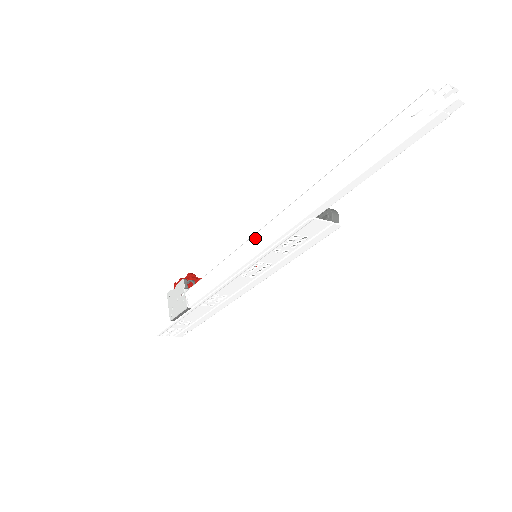
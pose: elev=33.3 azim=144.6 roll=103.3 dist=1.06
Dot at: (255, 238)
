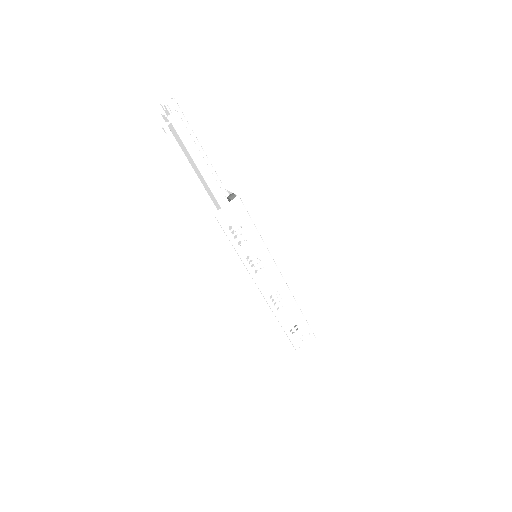
Dot at: occluded
